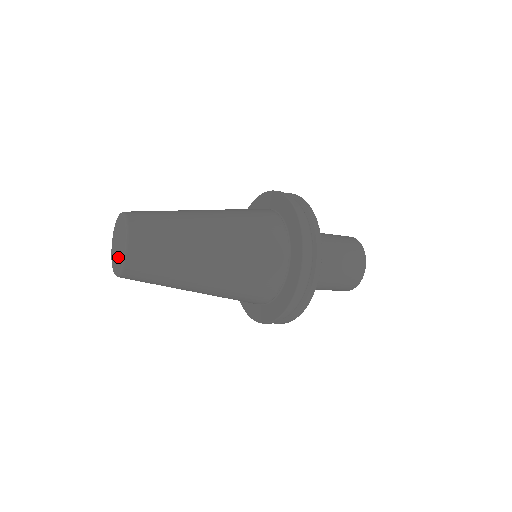
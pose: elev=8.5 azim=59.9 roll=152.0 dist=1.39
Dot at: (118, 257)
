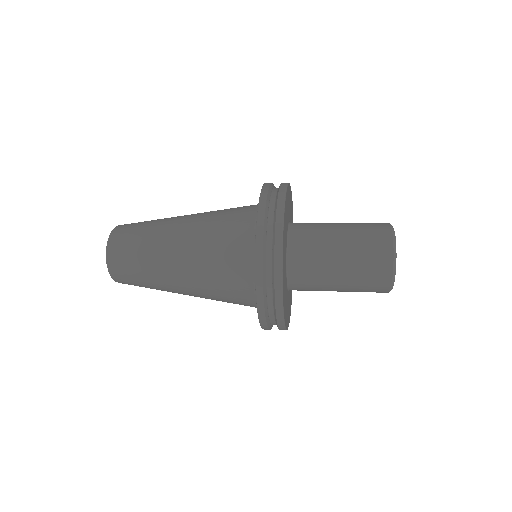
Dot at: occluded
